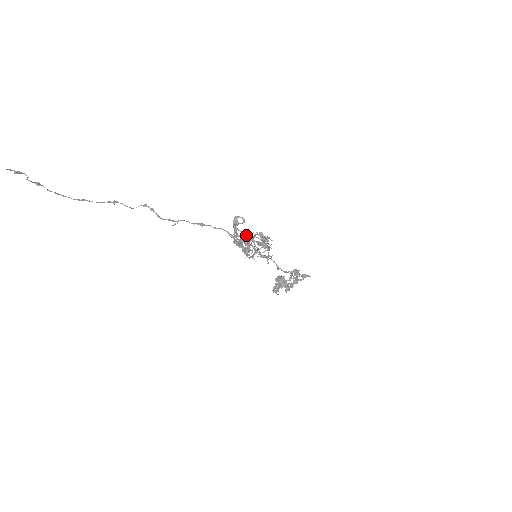
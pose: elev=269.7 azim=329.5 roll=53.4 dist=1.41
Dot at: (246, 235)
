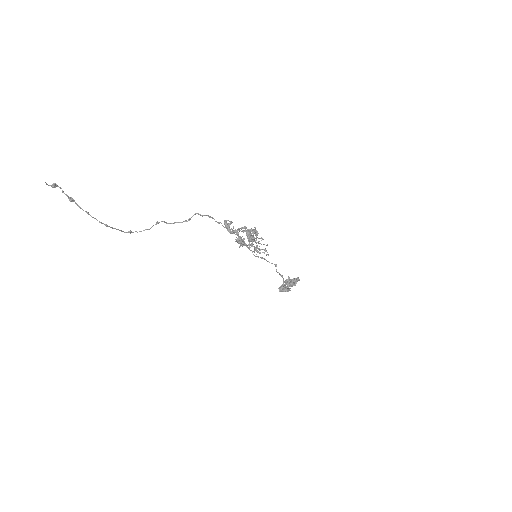
Dot at: (241, 227)
